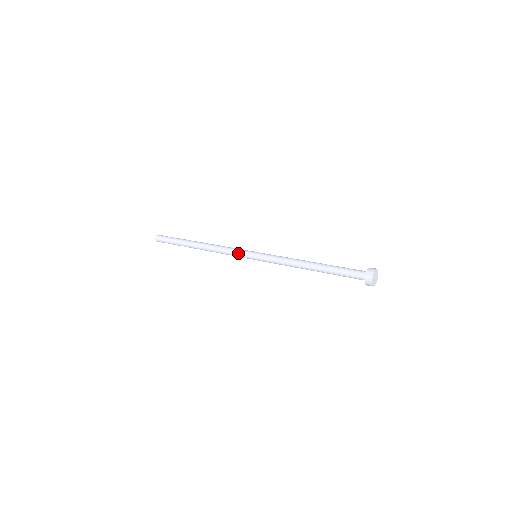
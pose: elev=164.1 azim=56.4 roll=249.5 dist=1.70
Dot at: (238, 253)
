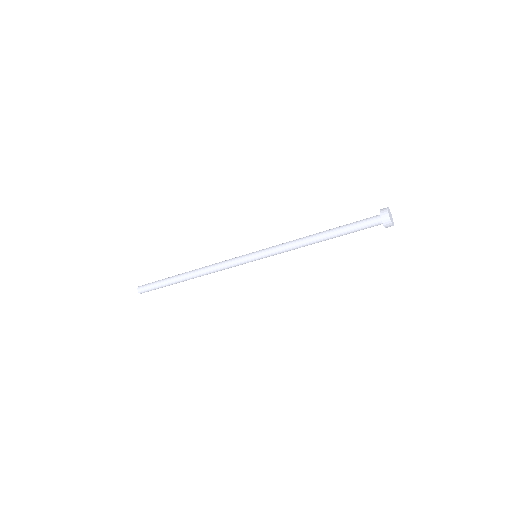
Dot at: (236, 262)
